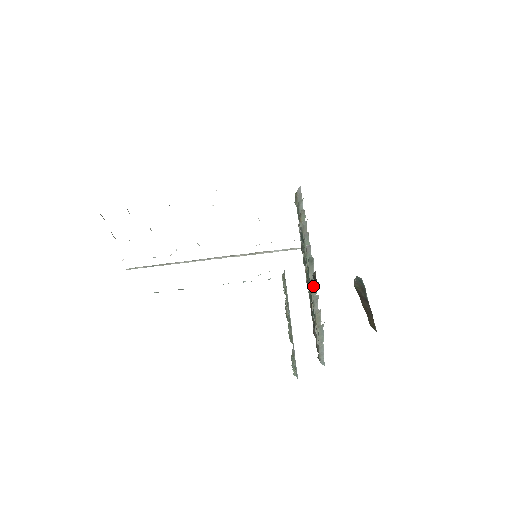
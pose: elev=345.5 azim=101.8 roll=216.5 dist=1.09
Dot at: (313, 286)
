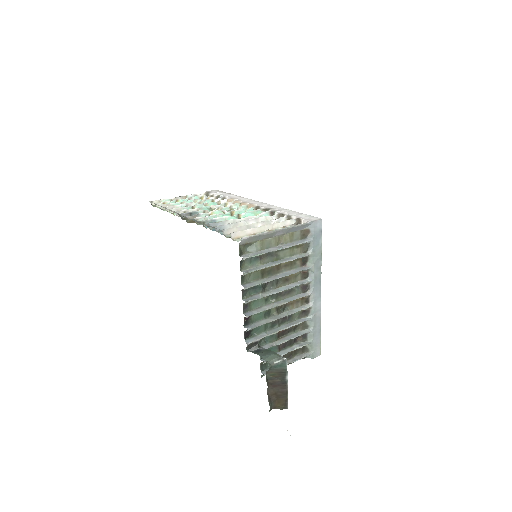
Dot at: (266, 335)
